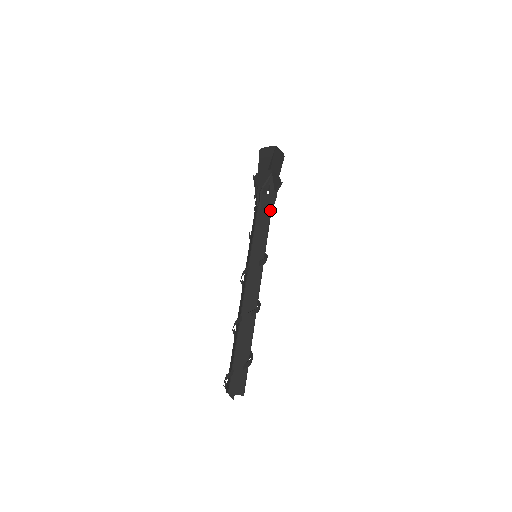
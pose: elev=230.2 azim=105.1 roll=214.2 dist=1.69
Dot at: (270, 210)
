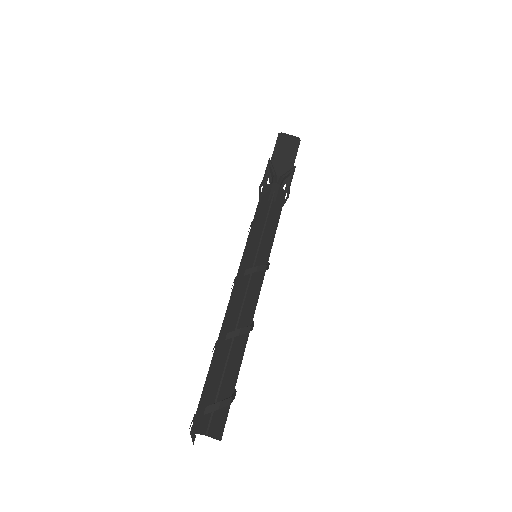
Dot at: (281, 208)
